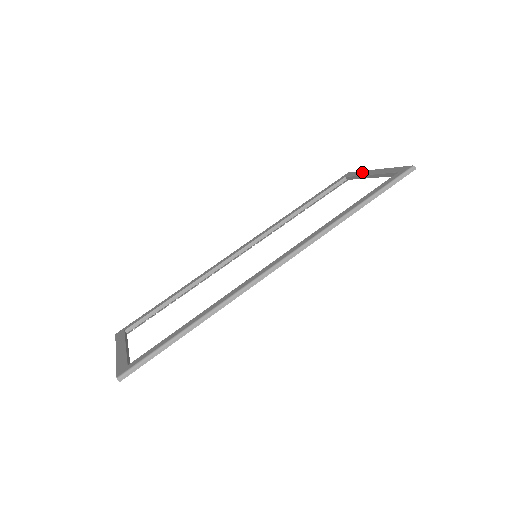
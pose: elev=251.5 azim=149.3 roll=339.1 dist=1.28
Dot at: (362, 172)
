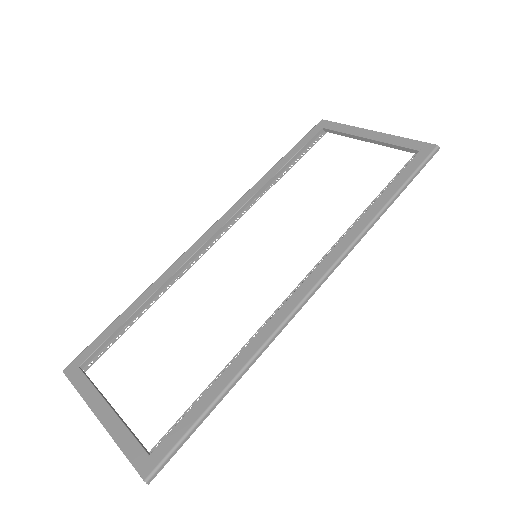
Dot at: (350, 128)
